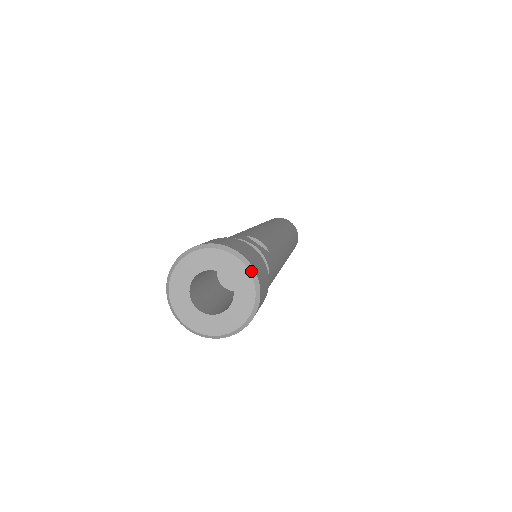
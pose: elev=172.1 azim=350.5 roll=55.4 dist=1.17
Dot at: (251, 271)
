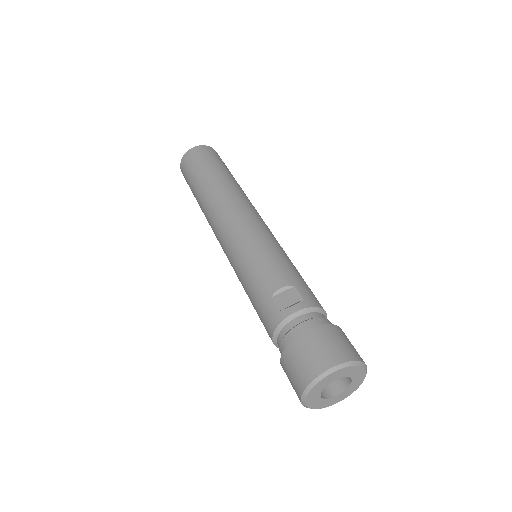
Dot at: (348, 365)
